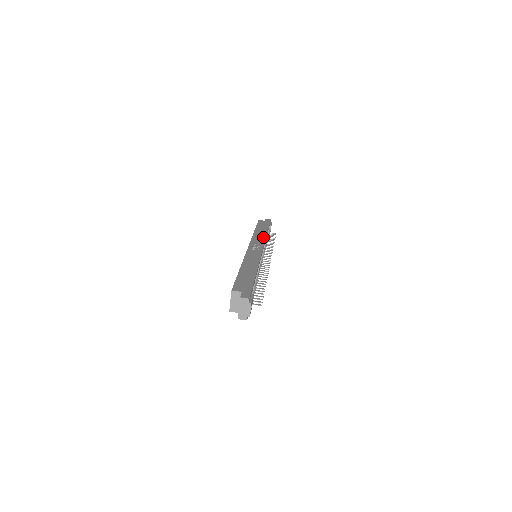
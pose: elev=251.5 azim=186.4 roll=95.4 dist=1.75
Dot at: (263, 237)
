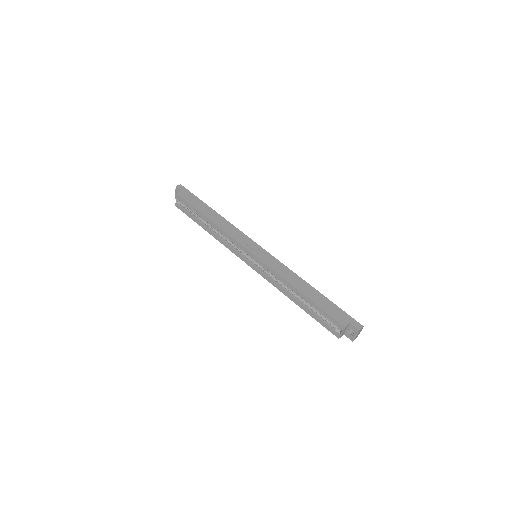
Dot at: (232, 227)
